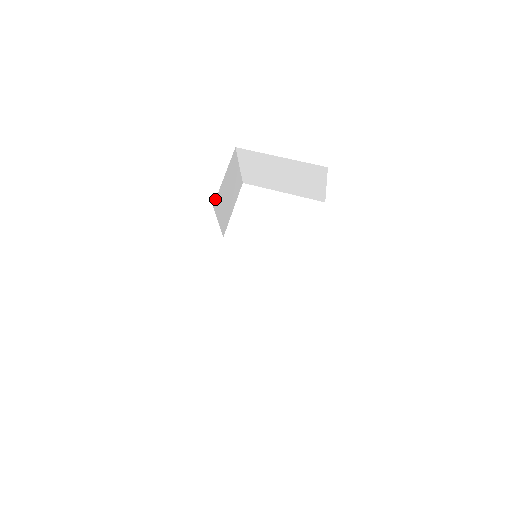
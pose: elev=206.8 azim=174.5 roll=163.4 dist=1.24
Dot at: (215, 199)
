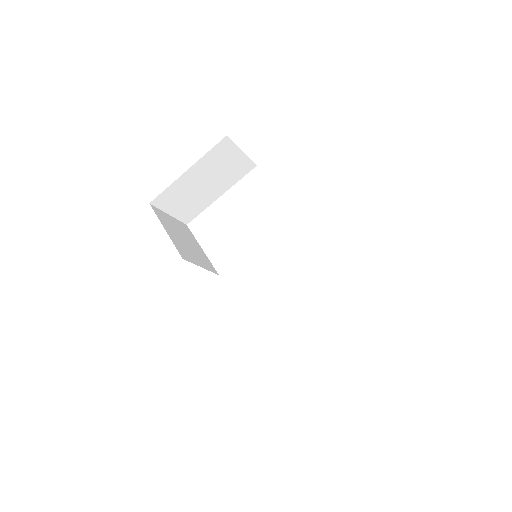
Dot at: occluded
